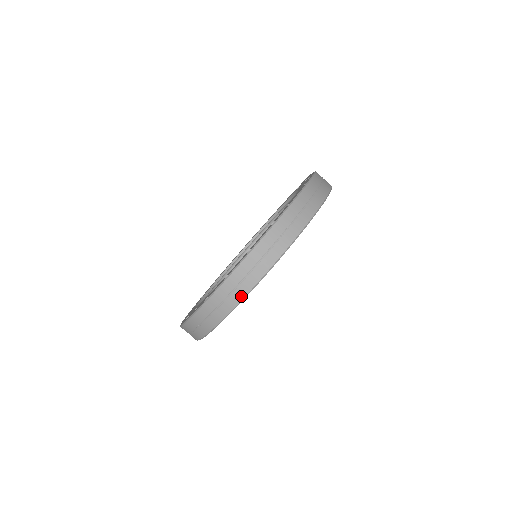
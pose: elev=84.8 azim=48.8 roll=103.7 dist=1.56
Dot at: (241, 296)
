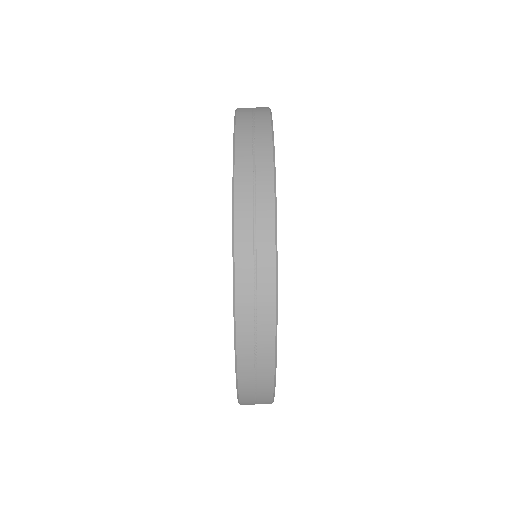
Dot at: (270, 221)
